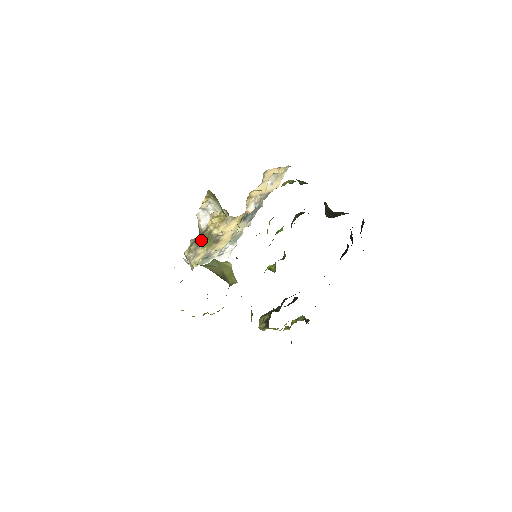
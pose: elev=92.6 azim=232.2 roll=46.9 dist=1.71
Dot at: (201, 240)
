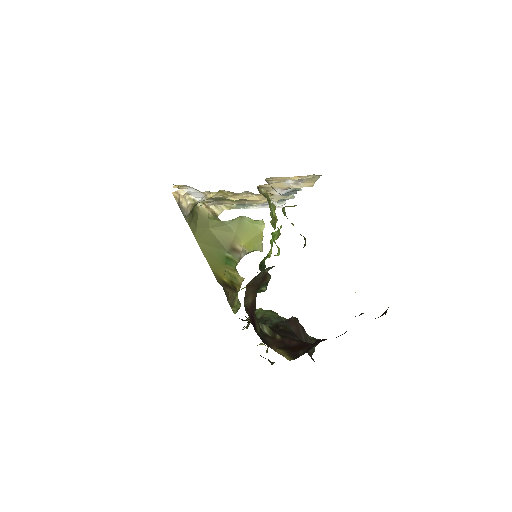
Dot at: occluded
